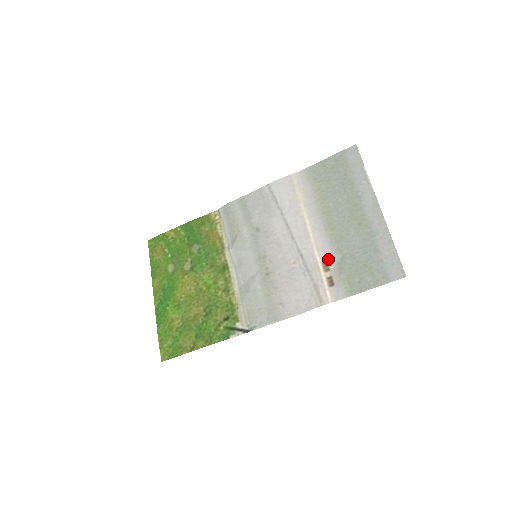
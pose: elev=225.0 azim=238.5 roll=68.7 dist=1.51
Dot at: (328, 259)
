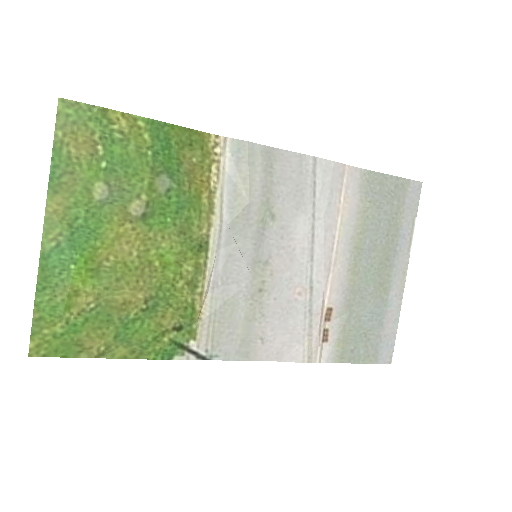
Dot at: (335, 308)
